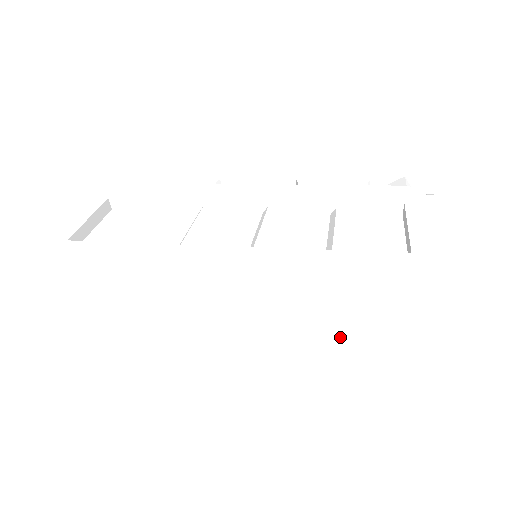
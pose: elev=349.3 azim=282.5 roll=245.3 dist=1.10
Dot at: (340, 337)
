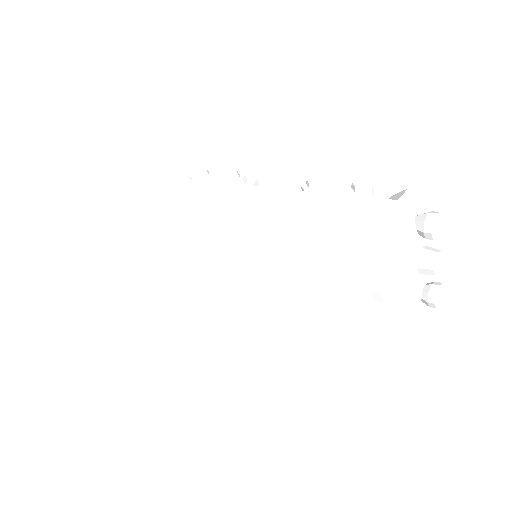
Dot at: (267, 350)
